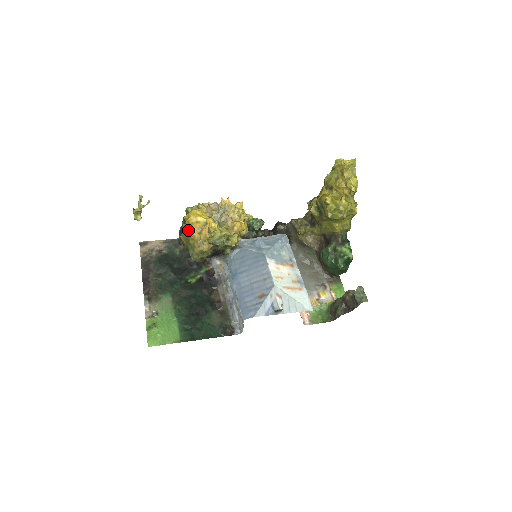
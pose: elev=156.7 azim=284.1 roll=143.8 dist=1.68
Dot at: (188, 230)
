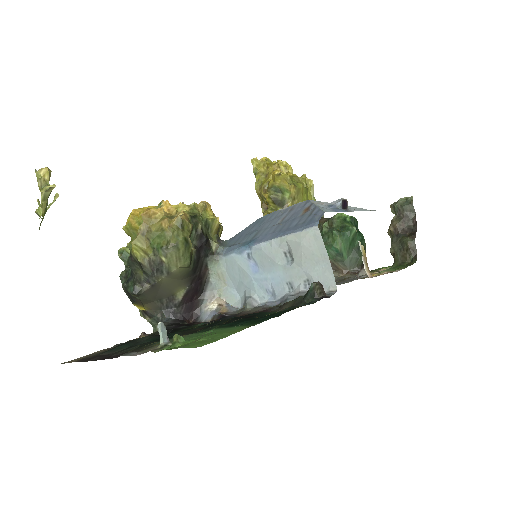
Dot at: occluded
